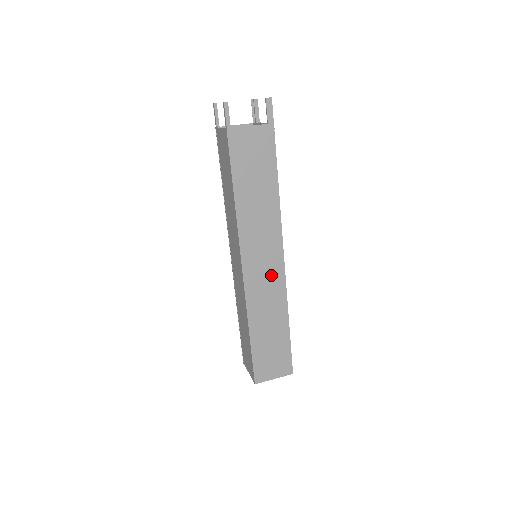
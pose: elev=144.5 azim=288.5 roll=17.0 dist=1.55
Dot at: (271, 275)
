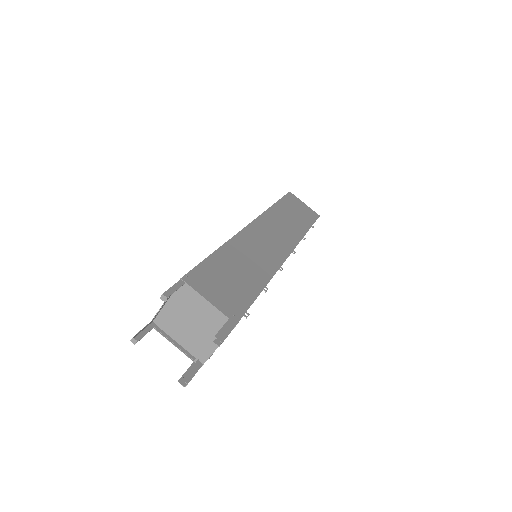
Dot at: occluded
